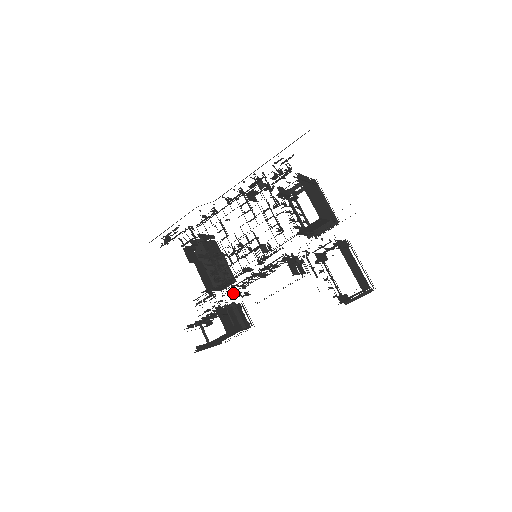
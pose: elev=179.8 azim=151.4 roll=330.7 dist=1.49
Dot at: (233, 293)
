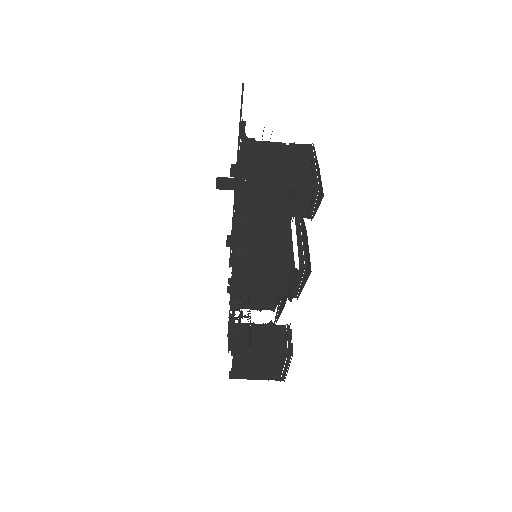
Dot at: (239, 303)
